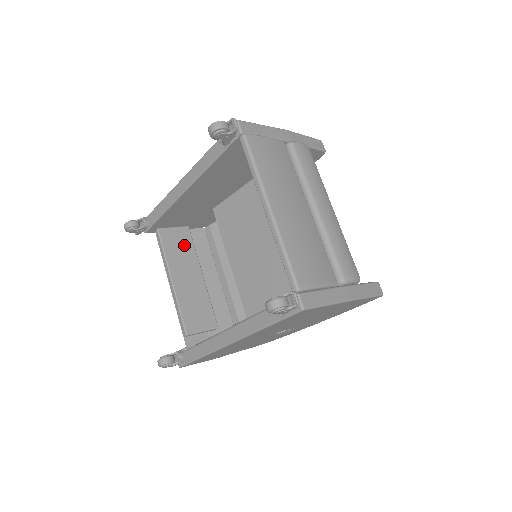
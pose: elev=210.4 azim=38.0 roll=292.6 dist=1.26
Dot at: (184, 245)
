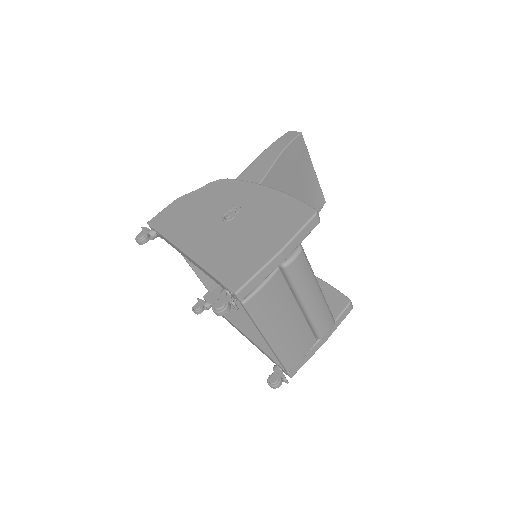
Dot at: occluded
